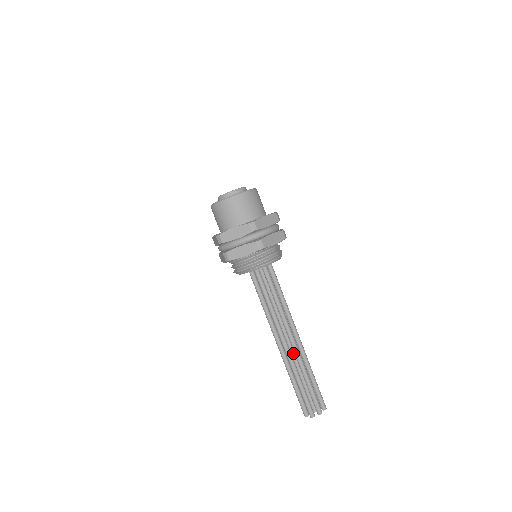
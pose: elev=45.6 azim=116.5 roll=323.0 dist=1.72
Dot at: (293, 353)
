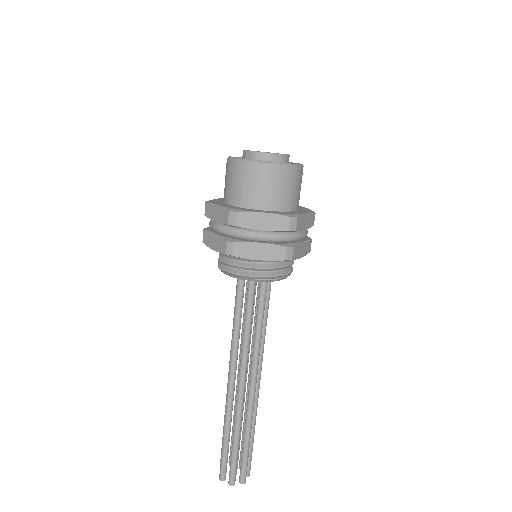
Dot at: occluded
